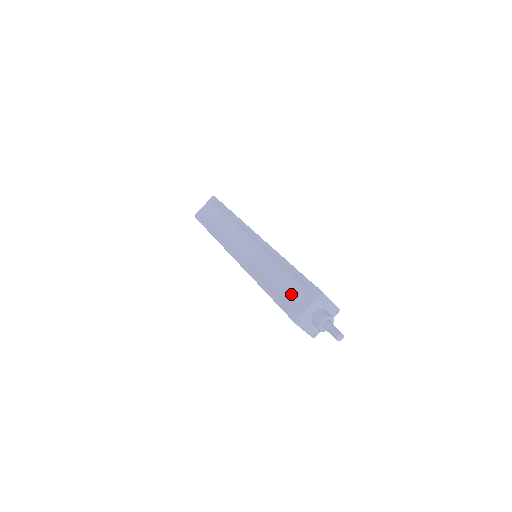
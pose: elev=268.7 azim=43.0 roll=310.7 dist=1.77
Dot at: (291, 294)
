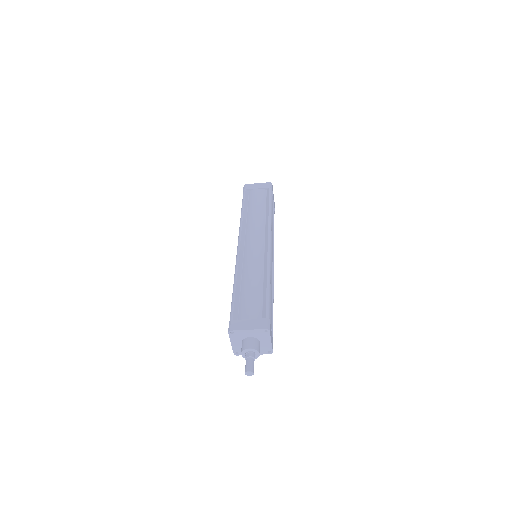
Dot at: (247, 308)
